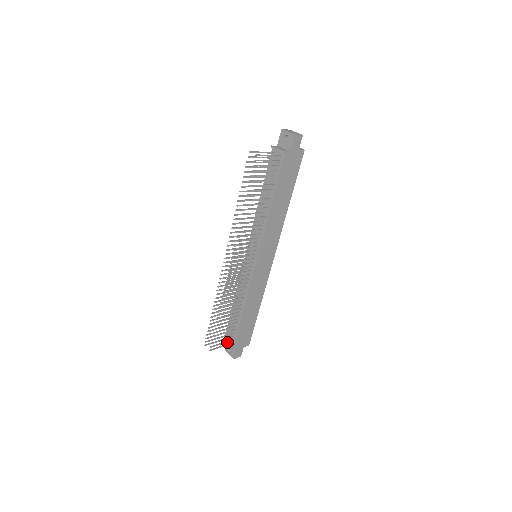
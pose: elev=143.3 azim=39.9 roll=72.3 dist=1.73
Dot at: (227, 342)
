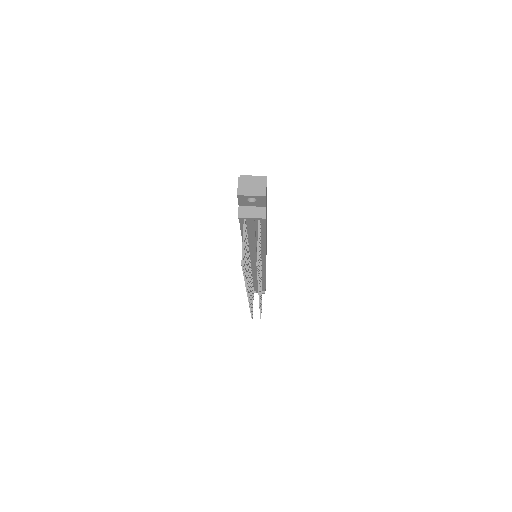
Dot at: occluded
